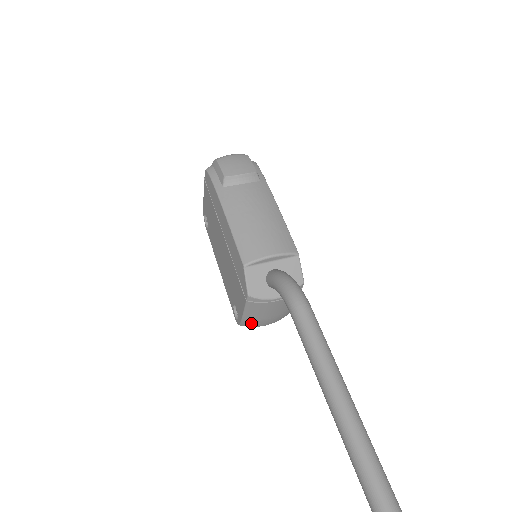
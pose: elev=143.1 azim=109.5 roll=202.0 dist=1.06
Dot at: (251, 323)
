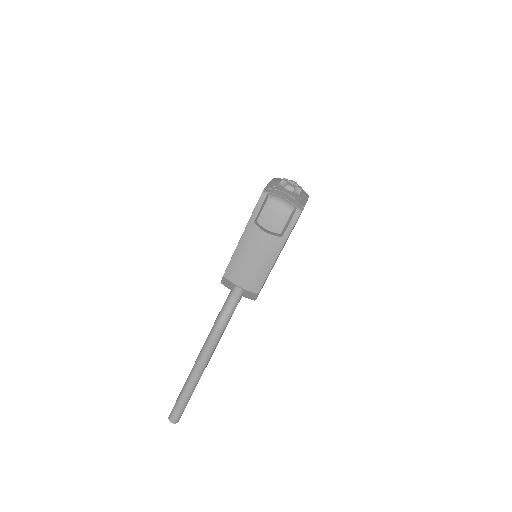
Dot at: occluded
